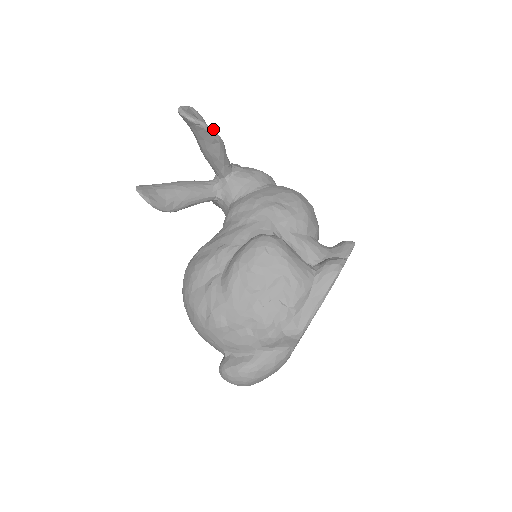
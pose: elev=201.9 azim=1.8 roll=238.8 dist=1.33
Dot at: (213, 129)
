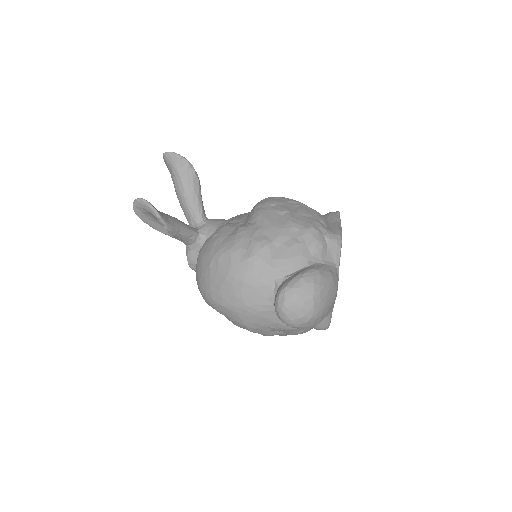
Dot at: (193, 167)
